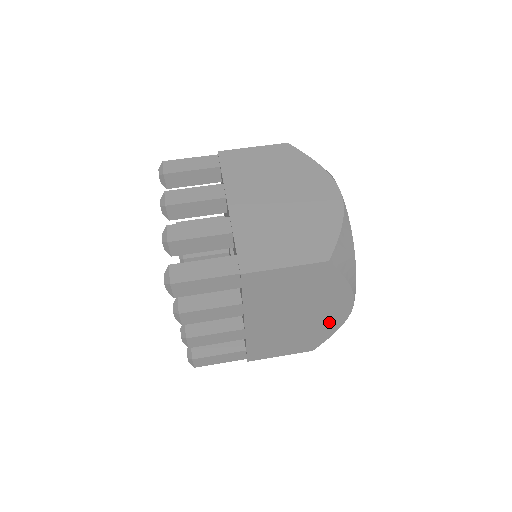
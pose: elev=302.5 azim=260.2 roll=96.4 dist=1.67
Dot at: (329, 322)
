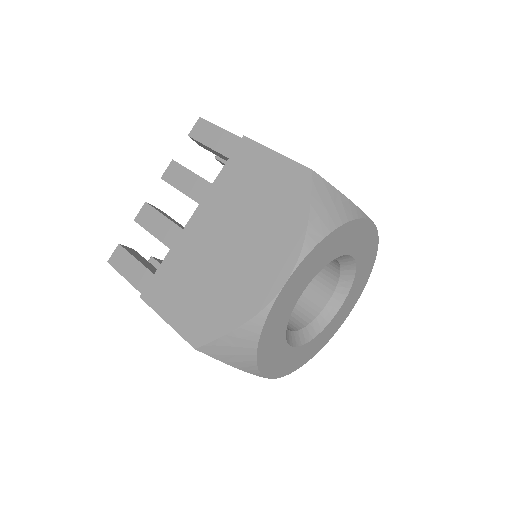
Dot at: (248, 294)
